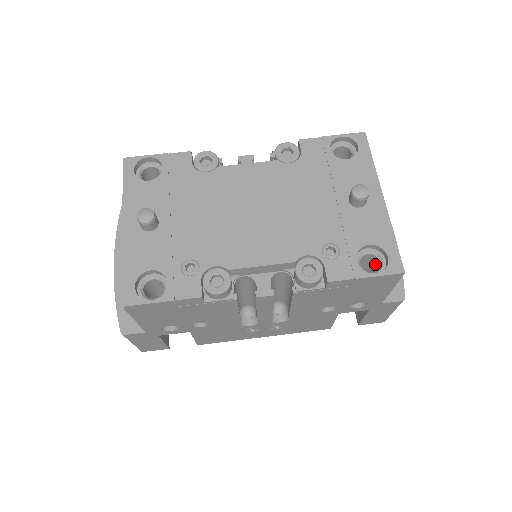
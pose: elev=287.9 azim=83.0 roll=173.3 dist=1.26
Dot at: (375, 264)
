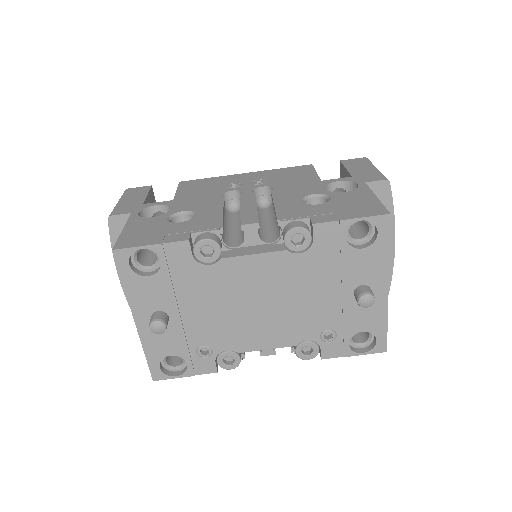
Dot at: occluded
